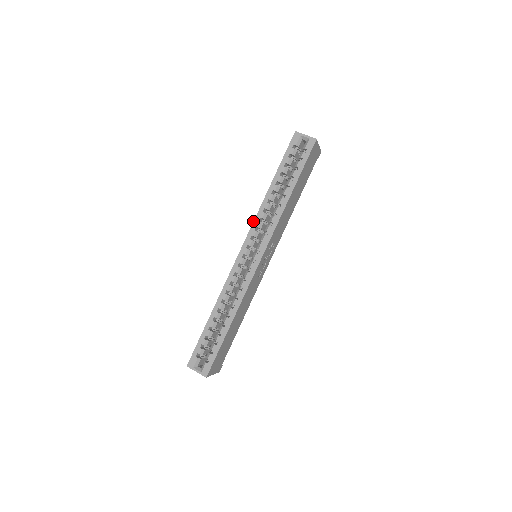
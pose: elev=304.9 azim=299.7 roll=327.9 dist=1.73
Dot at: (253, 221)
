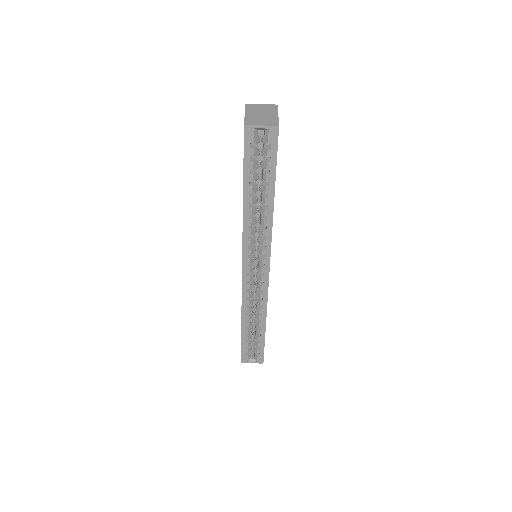
Dot at: (242, 242)
